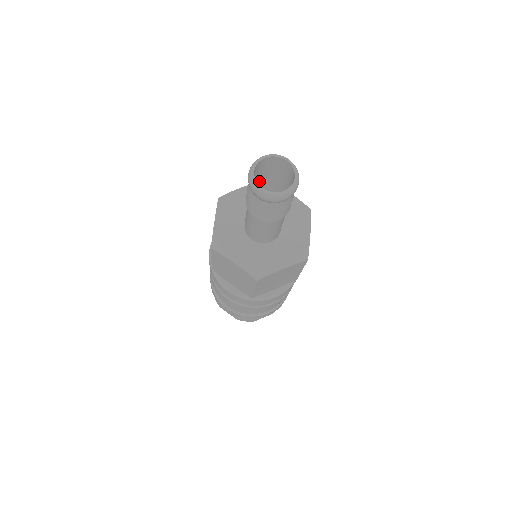
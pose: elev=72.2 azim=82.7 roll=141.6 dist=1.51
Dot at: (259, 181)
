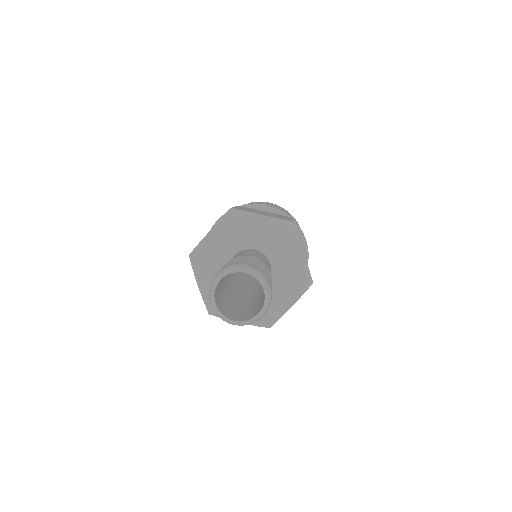
Dot at: occluded
